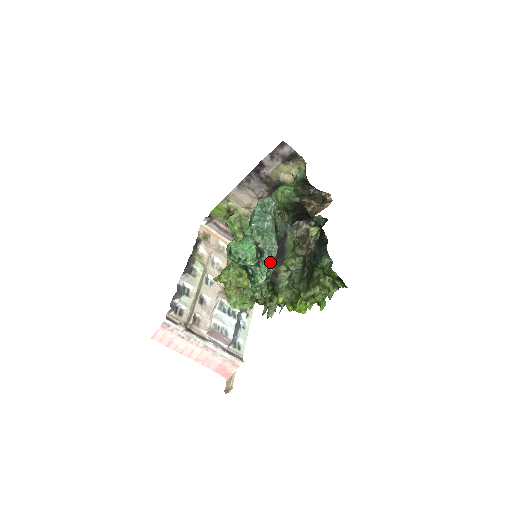
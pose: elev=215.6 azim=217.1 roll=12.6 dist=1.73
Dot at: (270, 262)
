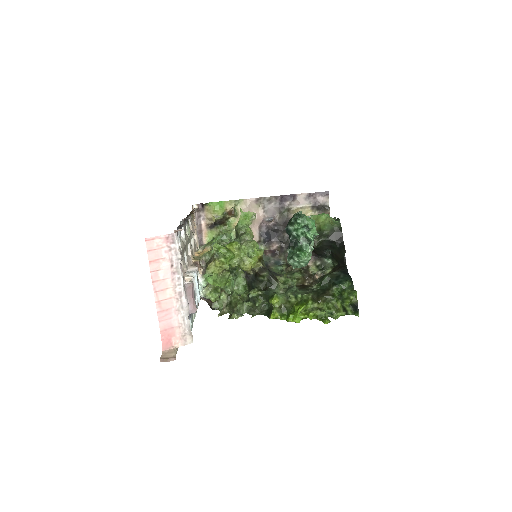
Dot at: occluded
